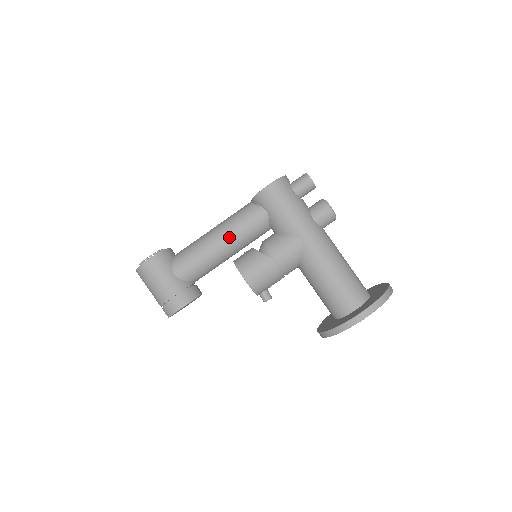
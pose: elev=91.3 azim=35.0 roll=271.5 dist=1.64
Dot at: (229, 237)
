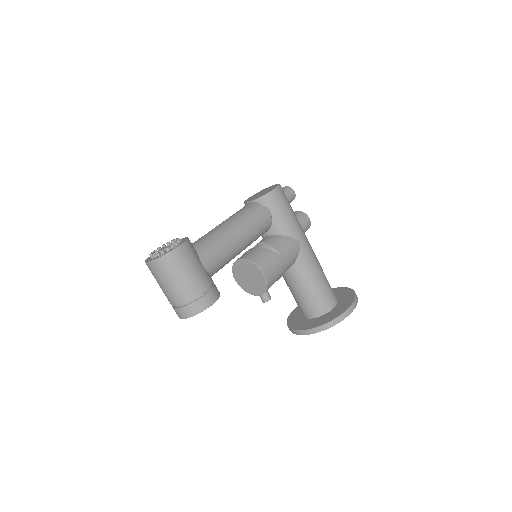
Dot at: (247, 232)
